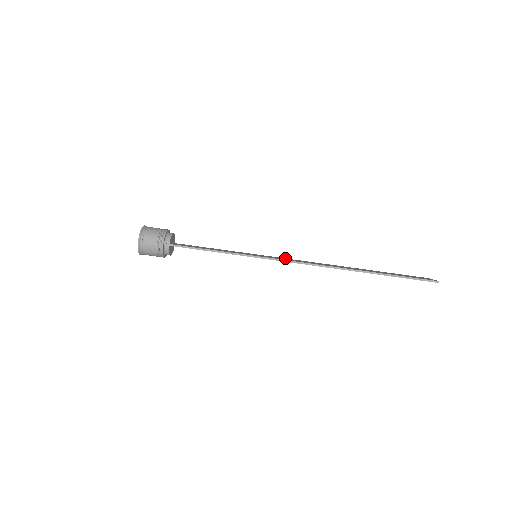
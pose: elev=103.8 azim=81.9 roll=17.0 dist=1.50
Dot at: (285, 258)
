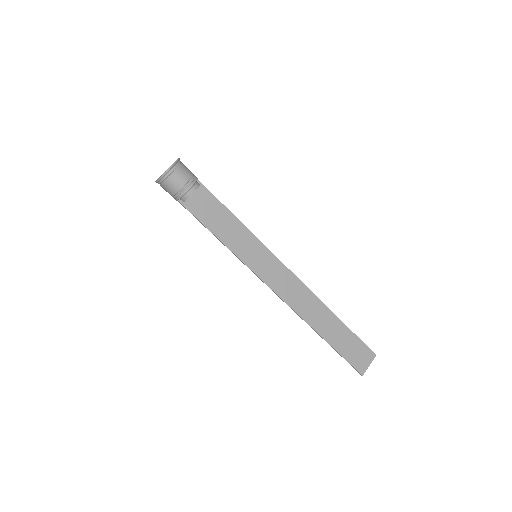
Dot at: (285, 267)
